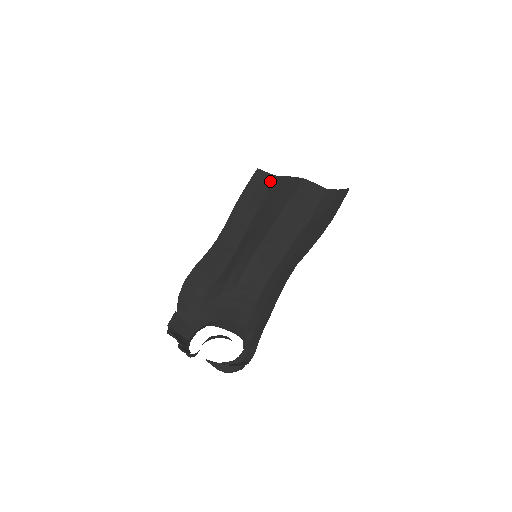
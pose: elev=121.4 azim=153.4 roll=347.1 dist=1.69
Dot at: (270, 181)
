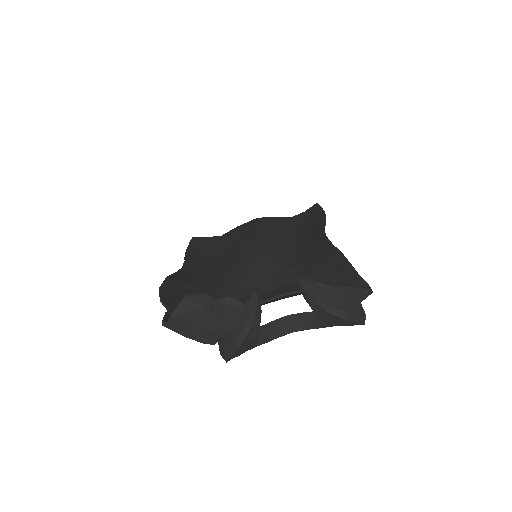
Dot at: (216, 239)
